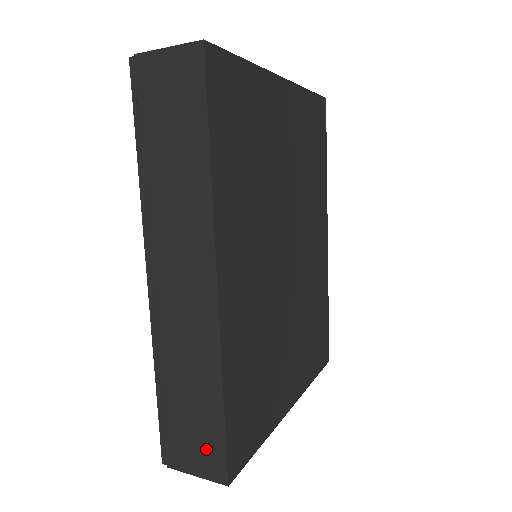
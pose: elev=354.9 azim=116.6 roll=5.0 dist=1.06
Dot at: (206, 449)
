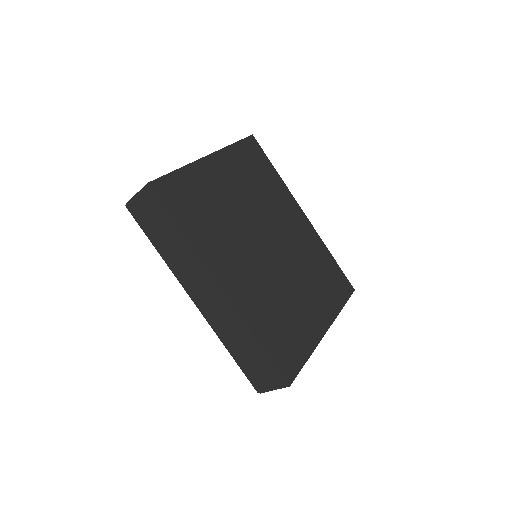
Dot at: (269, 373)
